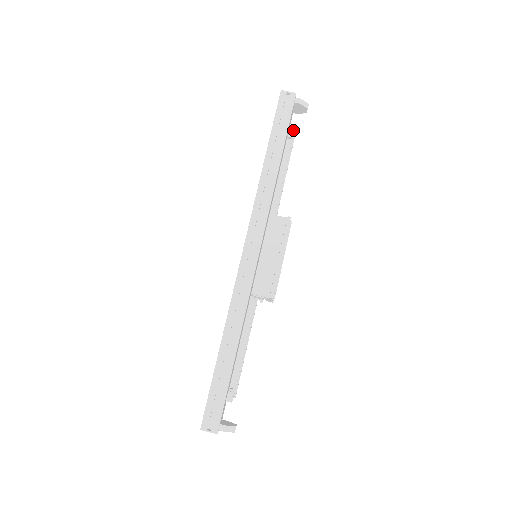
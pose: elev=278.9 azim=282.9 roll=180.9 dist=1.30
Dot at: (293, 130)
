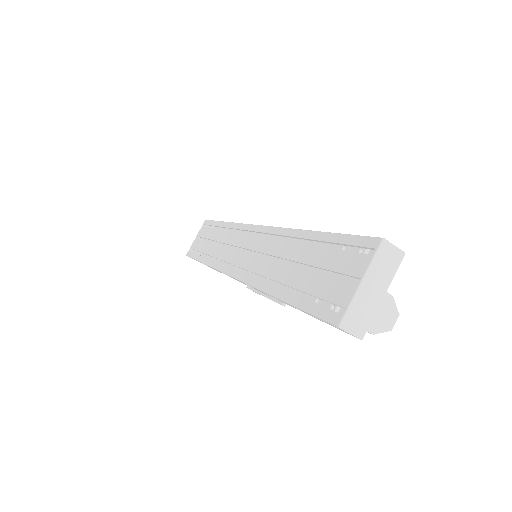
Dot at: occluded
